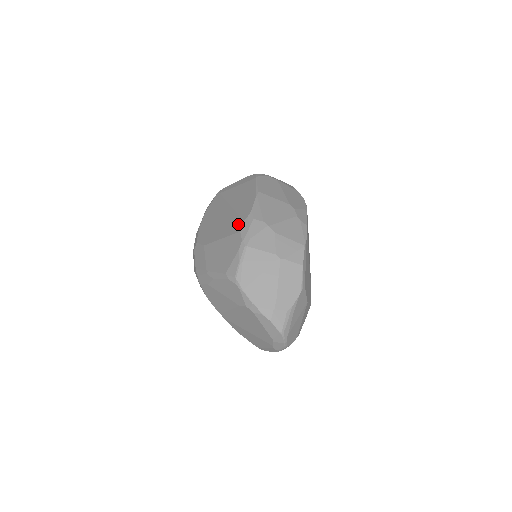
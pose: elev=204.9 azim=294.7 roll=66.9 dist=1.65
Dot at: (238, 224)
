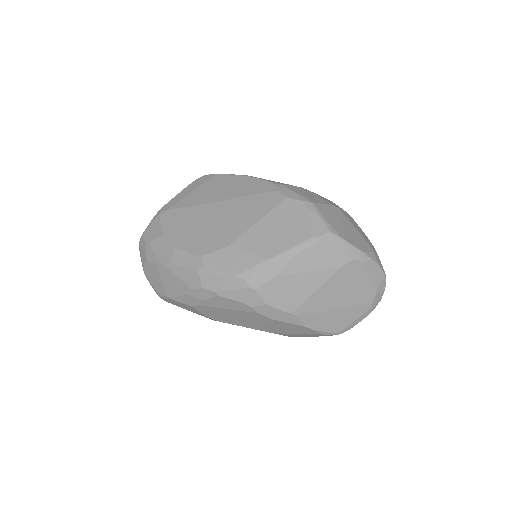
Dot at: (271, 197)
